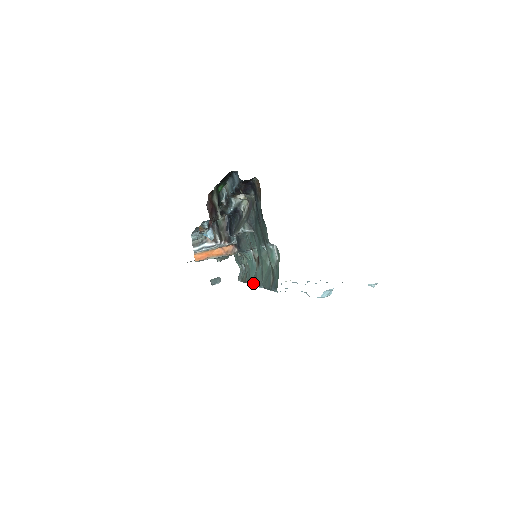
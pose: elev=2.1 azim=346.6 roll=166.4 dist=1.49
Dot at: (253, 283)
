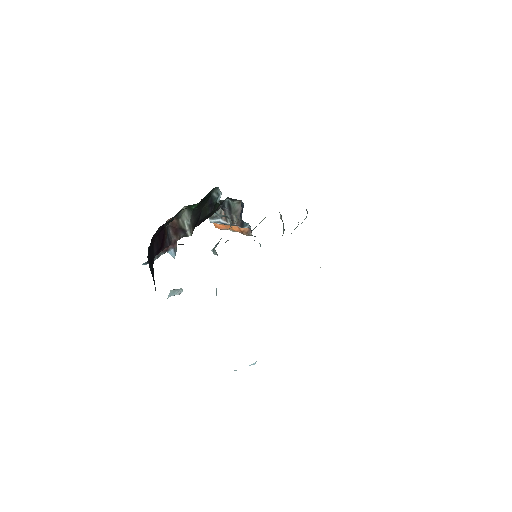
Dot at: occluded
